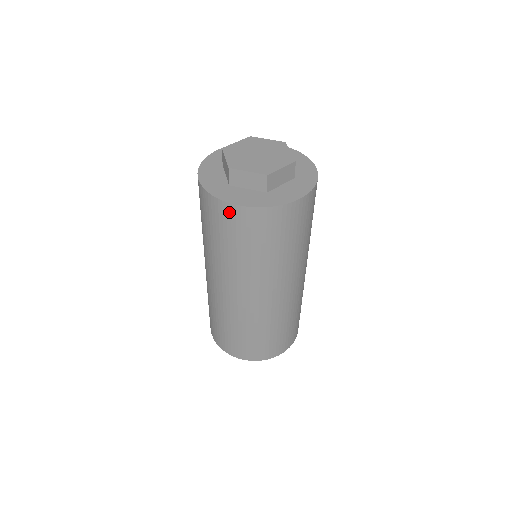
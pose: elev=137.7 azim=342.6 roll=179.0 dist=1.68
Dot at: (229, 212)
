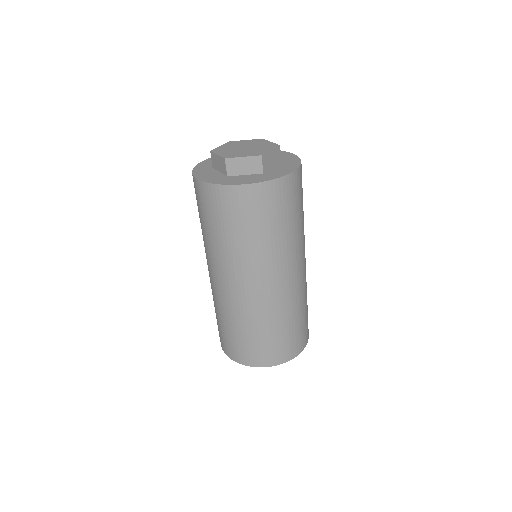
Dot at: (195, 185)
